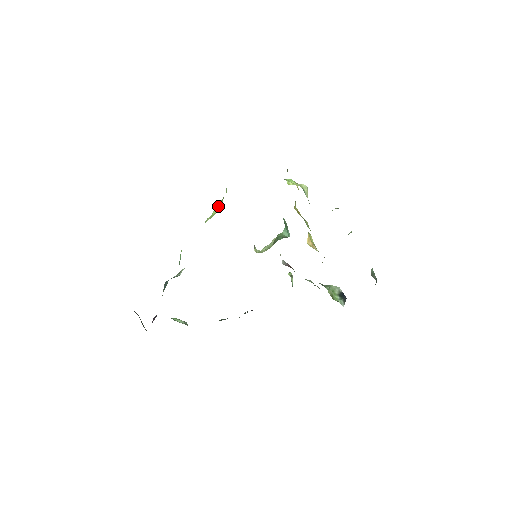
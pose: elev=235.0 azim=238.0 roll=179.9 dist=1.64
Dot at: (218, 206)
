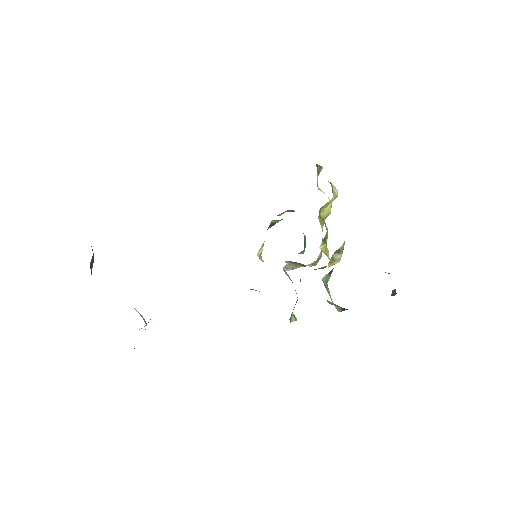
Dot at: occluded
